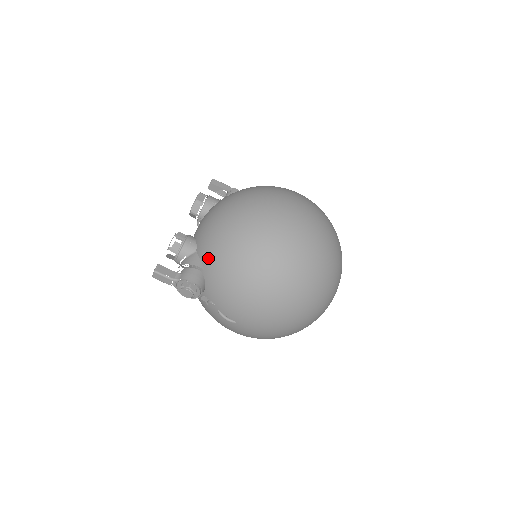
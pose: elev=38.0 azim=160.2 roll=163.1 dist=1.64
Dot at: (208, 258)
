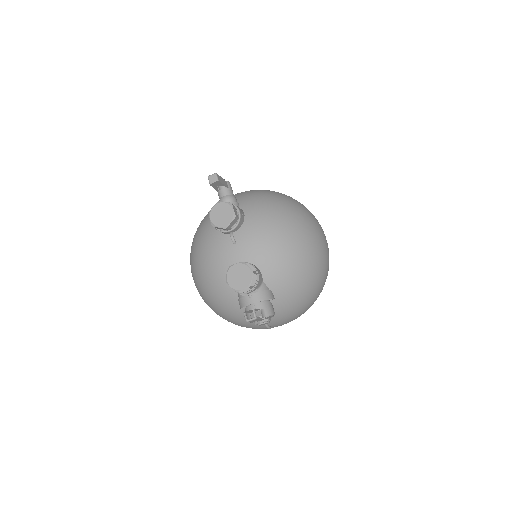
Dot at: (283, 290)
